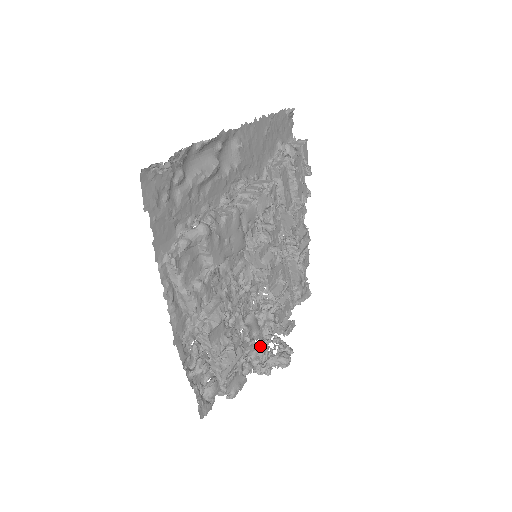
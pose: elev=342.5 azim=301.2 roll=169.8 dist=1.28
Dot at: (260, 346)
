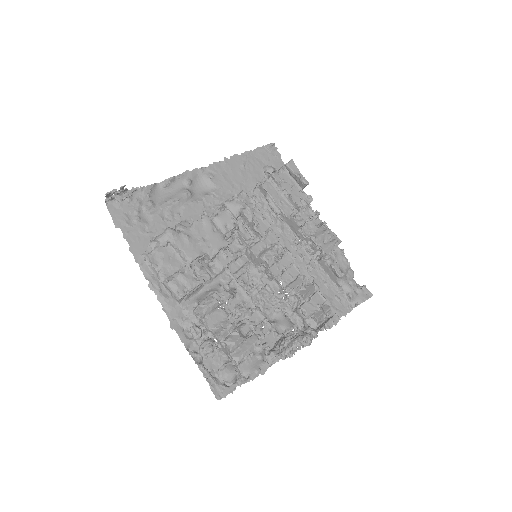
Dot at: occluded
